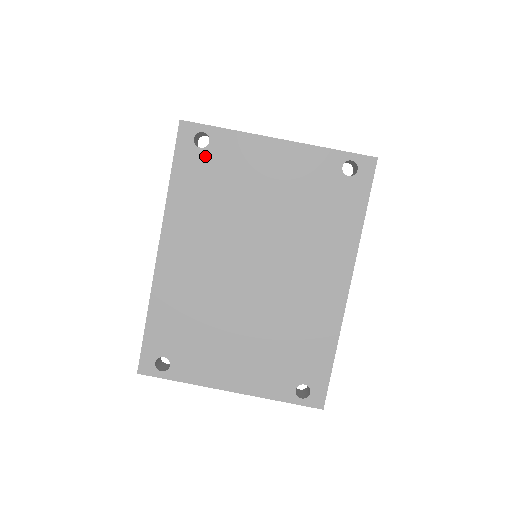
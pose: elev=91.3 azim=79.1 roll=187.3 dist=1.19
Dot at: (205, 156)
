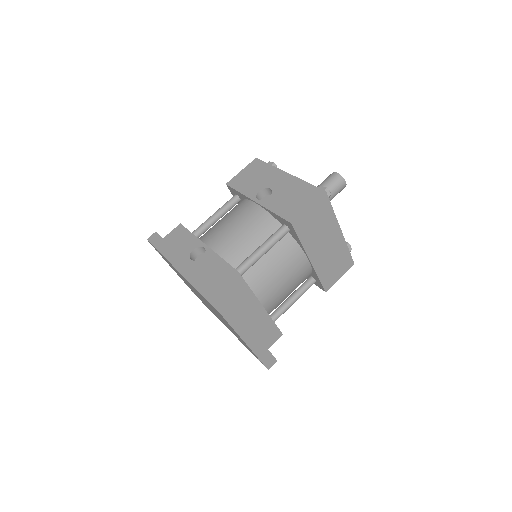
Dot at: (217, 312)
